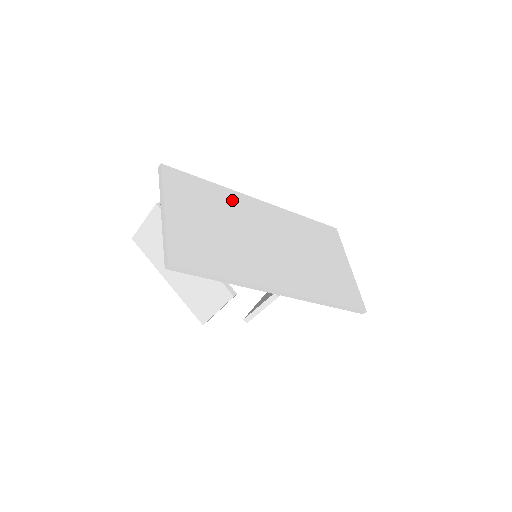
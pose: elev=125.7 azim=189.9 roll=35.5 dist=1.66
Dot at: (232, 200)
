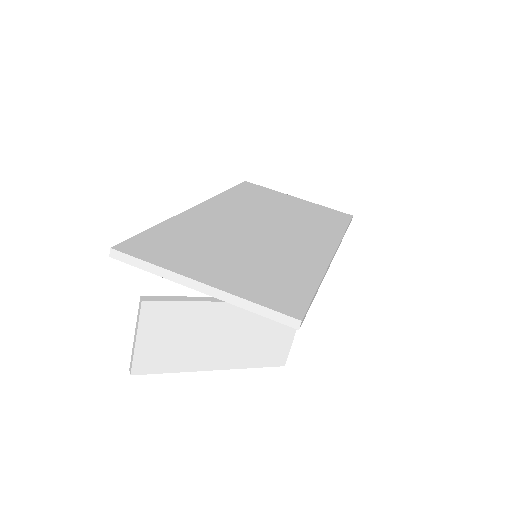
Dot at: (193, 223)
